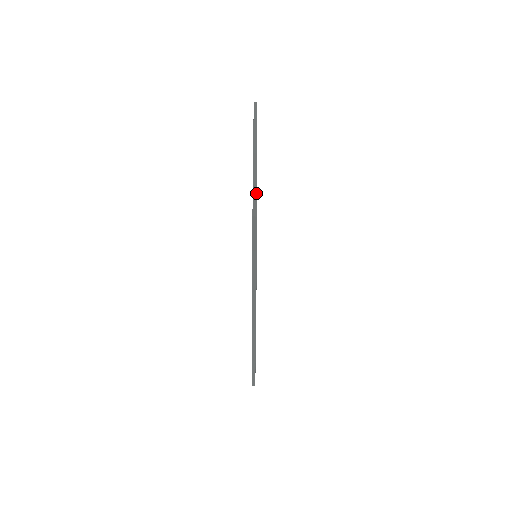
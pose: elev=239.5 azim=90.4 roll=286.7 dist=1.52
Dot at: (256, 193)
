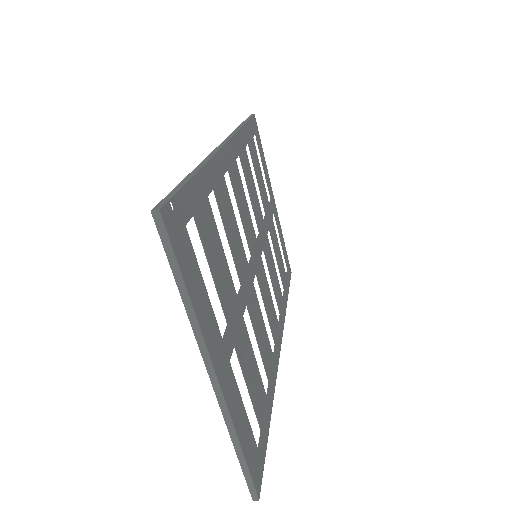
Dot at: (245, 466)
